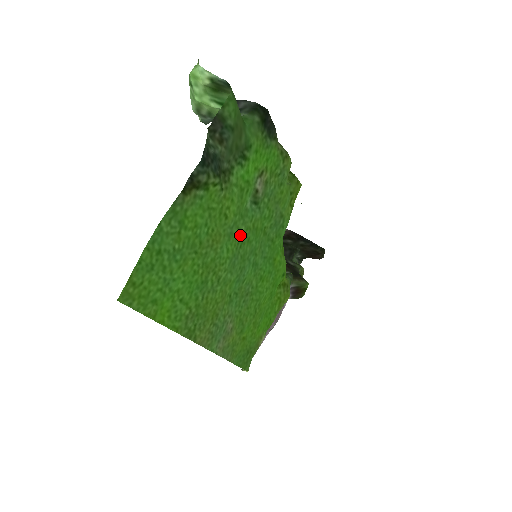
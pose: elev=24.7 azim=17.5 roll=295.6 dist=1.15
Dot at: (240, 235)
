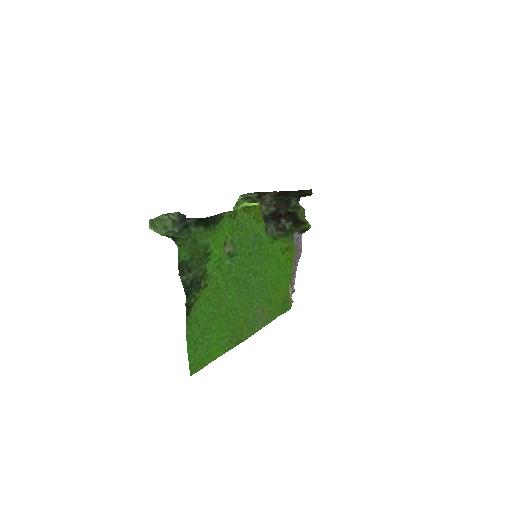
Dot at: (234, 279)
